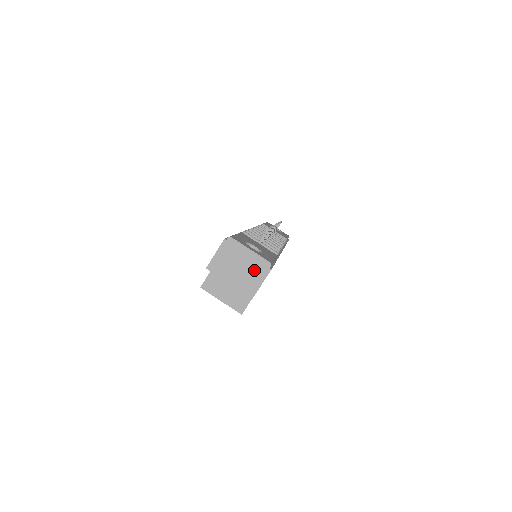
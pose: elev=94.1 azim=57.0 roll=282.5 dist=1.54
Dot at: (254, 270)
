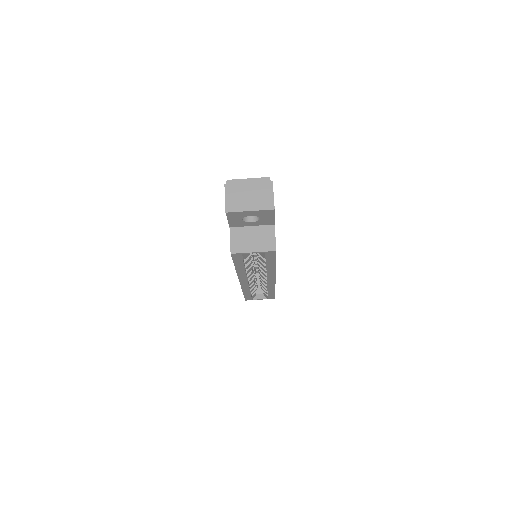
Dot at: (261, 190)
